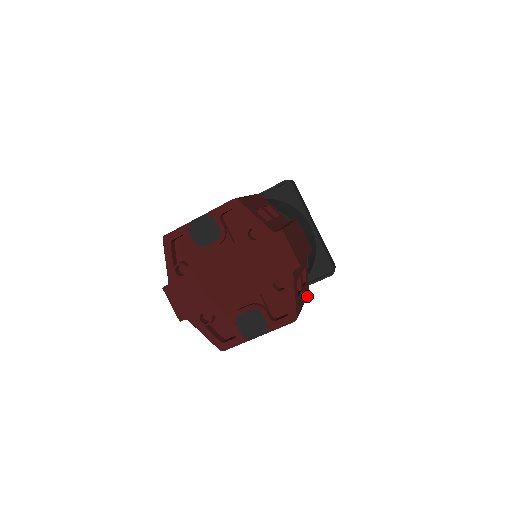
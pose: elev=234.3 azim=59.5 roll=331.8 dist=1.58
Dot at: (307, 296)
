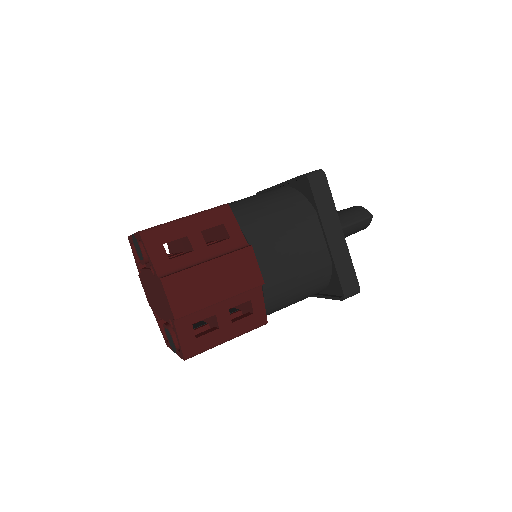
Dot at: (255, 327)
